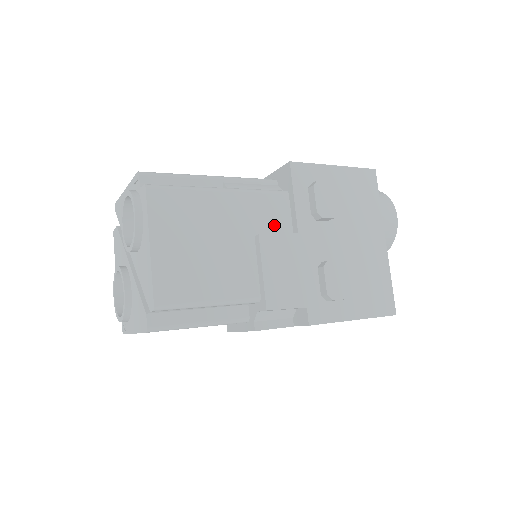
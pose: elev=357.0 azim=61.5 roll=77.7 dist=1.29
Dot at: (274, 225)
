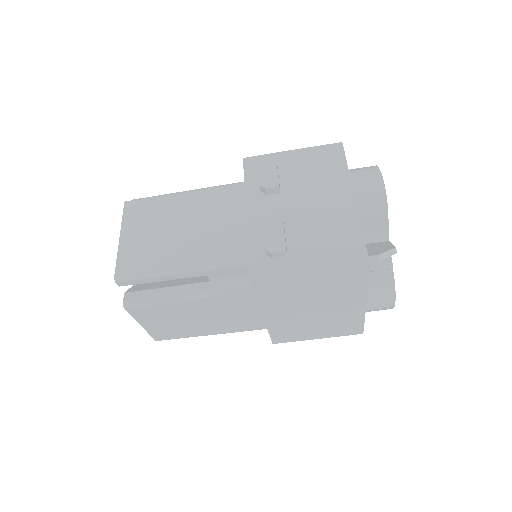
Dot at: (228, 208)
